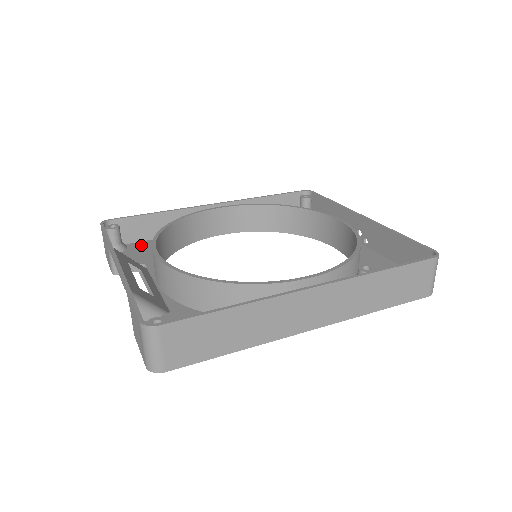
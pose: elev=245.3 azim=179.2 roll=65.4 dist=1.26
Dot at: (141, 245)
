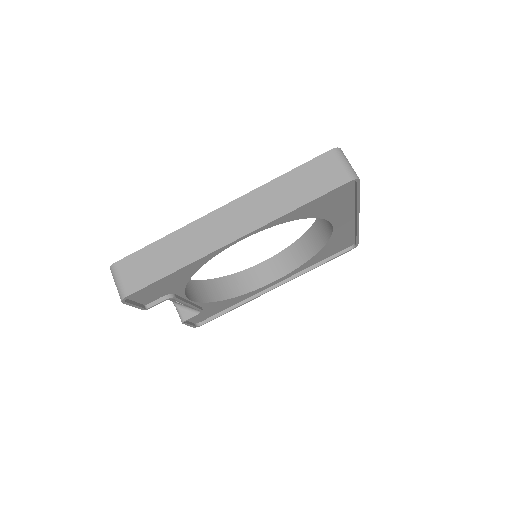
Dot at: occluded
